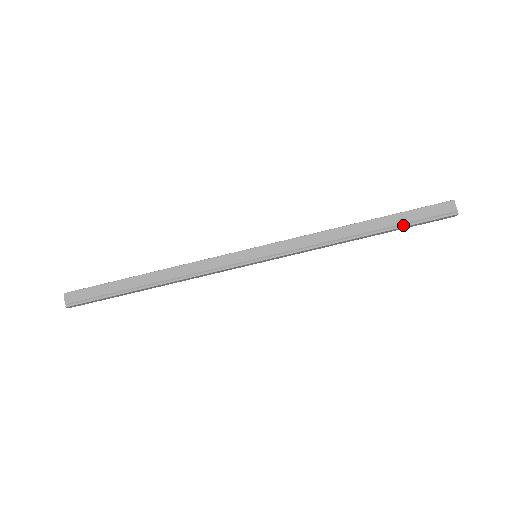
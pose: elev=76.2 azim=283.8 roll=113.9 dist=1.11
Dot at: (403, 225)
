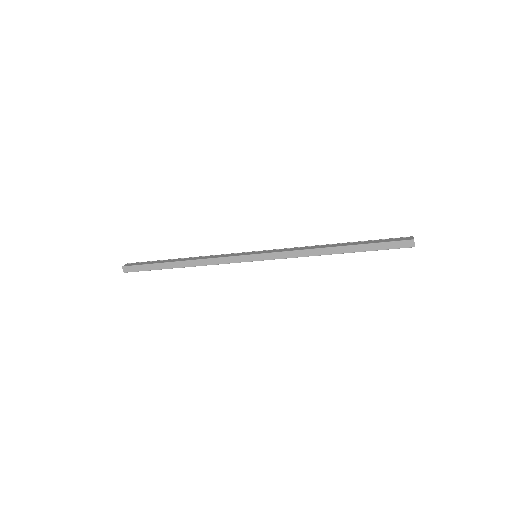
Dot at: occluded
